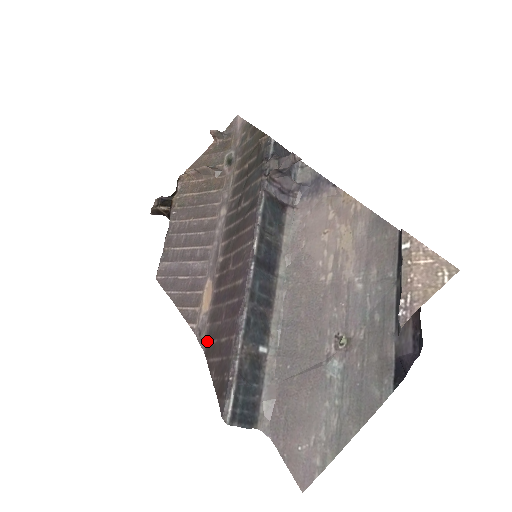
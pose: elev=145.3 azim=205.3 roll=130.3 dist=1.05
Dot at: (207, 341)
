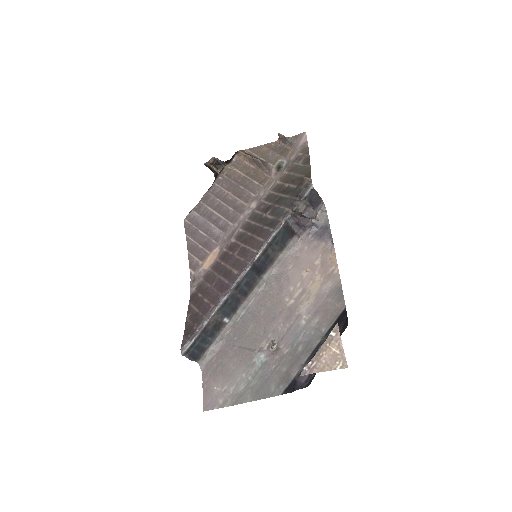
Dot at: (196, 290)
